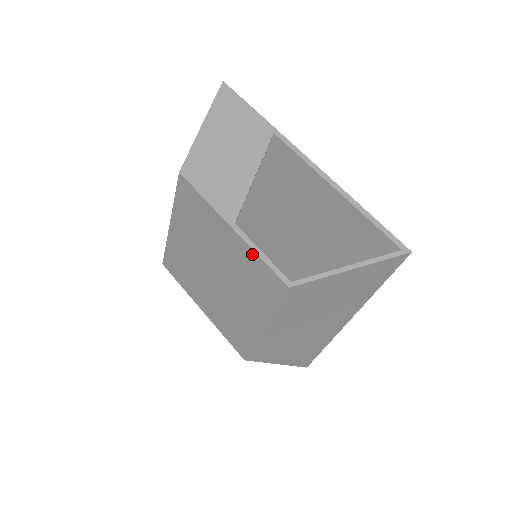
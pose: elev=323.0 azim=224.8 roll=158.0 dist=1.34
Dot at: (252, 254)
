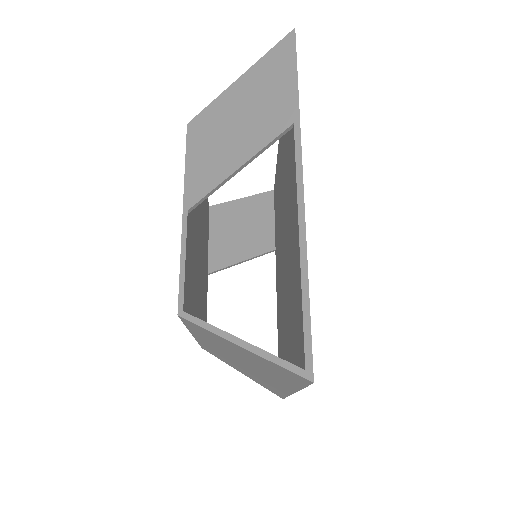
Dot at: (182, 254)
